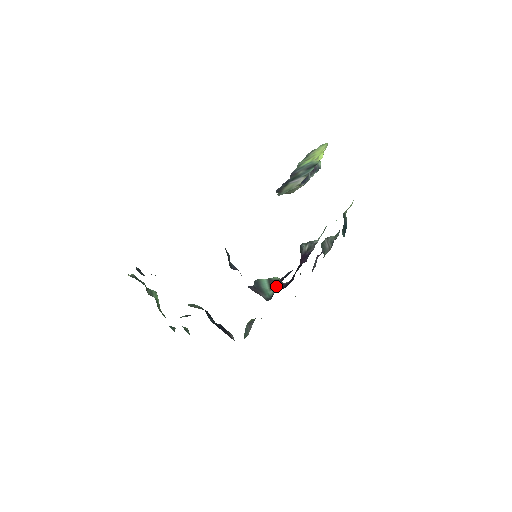
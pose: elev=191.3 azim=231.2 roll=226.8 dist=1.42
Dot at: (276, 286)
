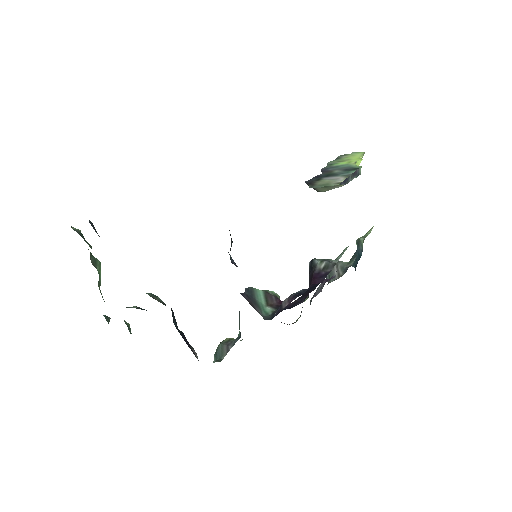
Dot at: (283, 303)
